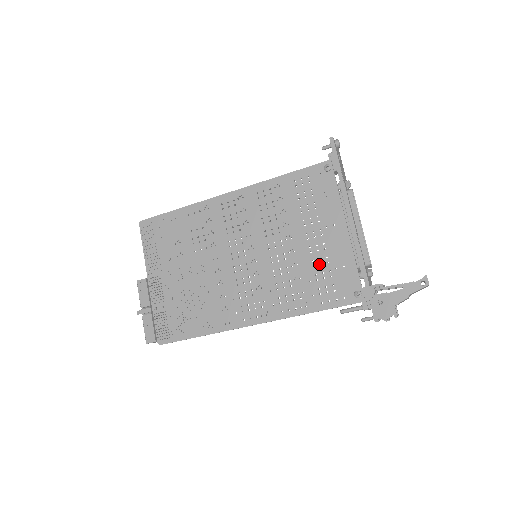
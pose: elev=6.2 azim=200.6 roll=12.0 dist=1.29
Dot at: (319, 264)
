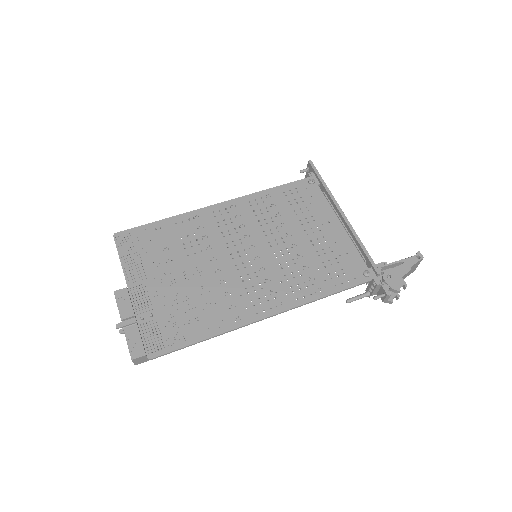
Dot at: (324, 253)
